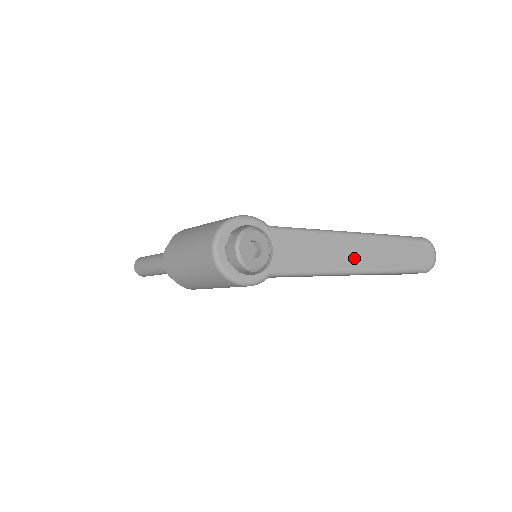
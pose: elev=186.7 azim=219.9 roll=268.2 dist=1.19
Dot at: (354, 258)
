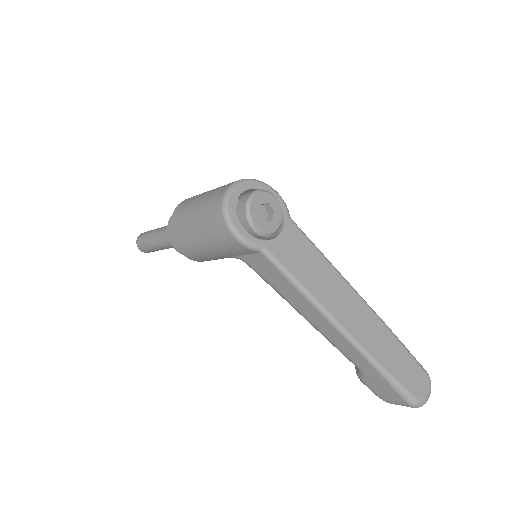
Dot at: (347, 314)
